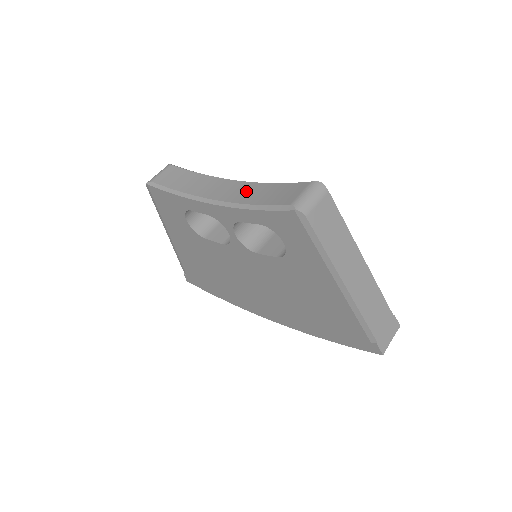
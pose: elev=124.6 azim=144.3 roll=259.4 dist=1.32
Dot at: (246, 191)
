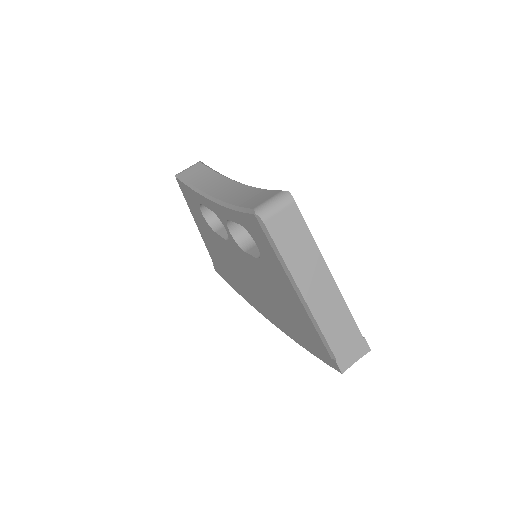
Dot at: (238, 193)
